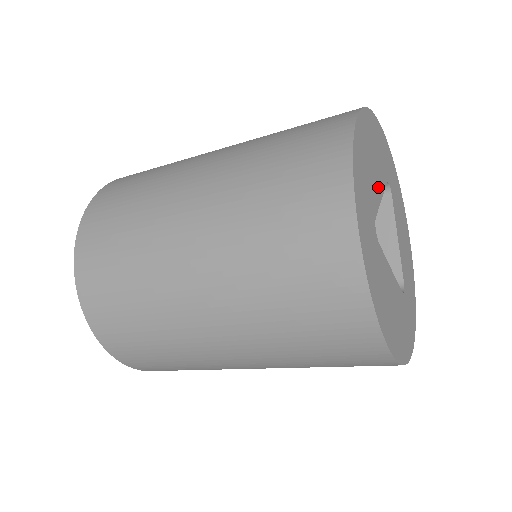
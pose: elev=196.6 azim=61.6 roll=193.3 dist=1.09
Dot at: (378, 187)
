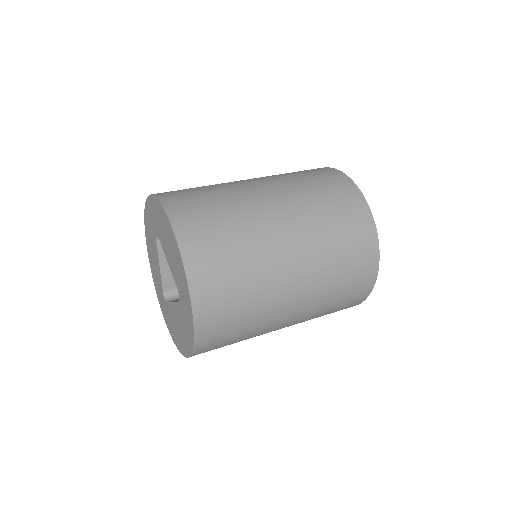
Dot at: occluded
